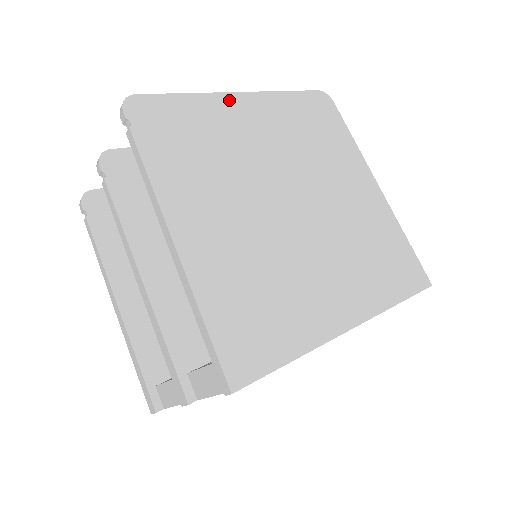
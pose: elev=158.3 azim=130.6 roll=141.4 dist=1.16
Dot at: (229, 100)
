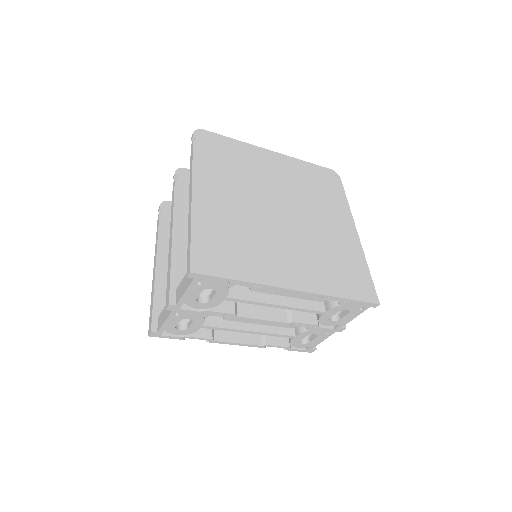
Dot at: (261, 151)
